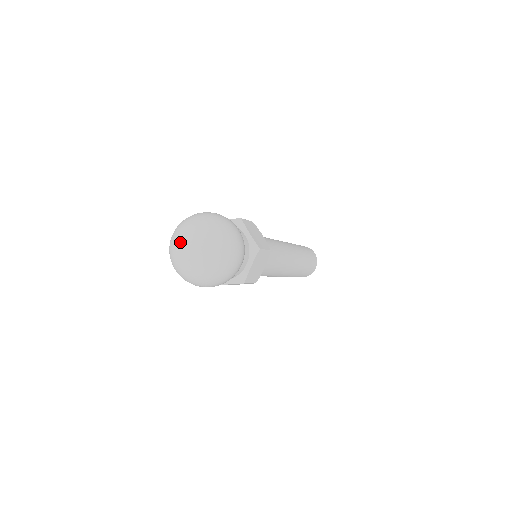
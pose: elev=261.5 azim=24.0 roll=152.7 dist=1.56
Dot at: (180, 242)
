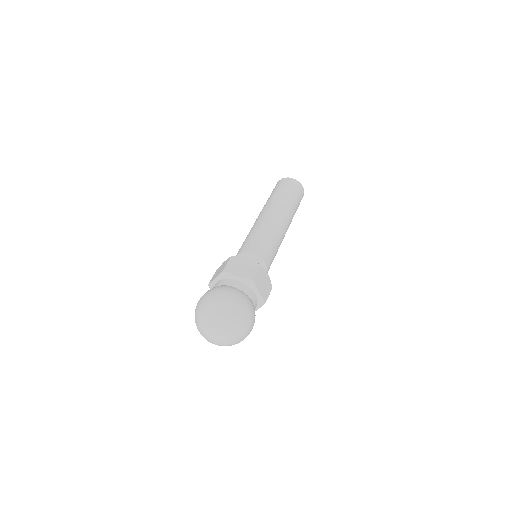
Dot at: (208, 333)
